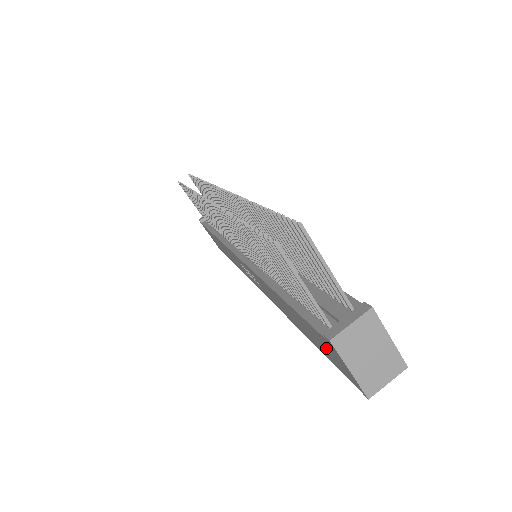
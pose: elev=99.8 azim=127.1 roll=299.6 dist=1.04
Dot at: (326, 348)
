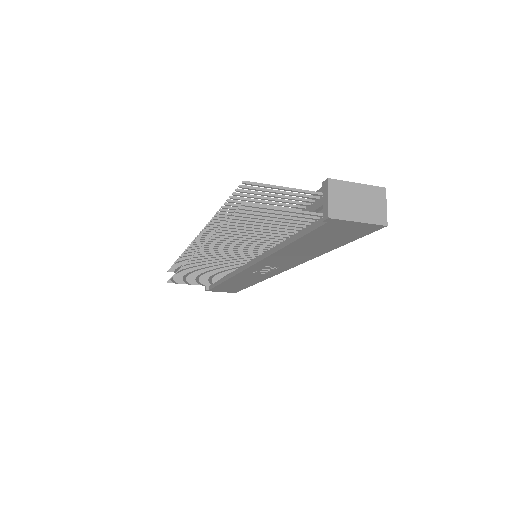
Dot at: (338, 232)
